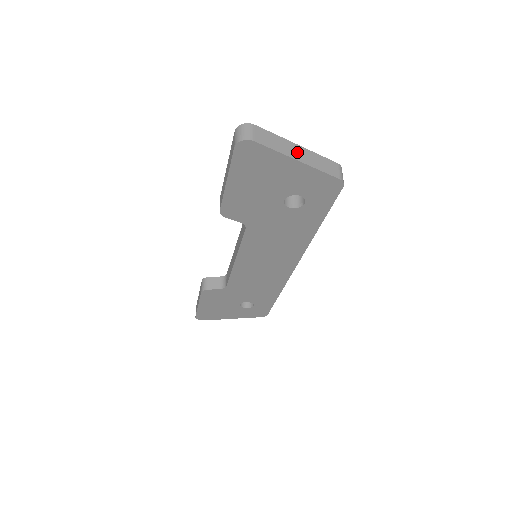
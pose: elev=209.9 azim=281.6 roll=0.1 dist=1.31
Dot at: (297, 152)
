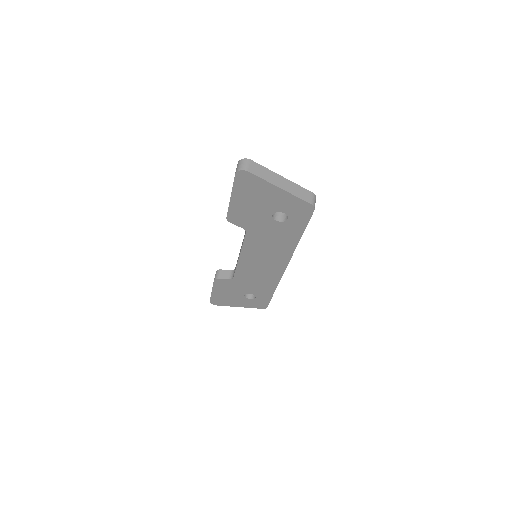
Dot at: (280, 182)
